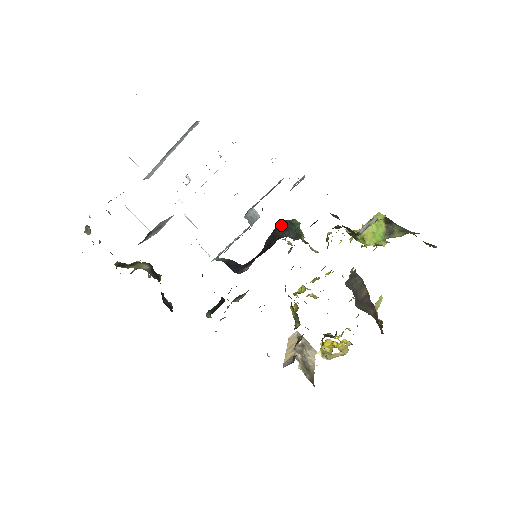
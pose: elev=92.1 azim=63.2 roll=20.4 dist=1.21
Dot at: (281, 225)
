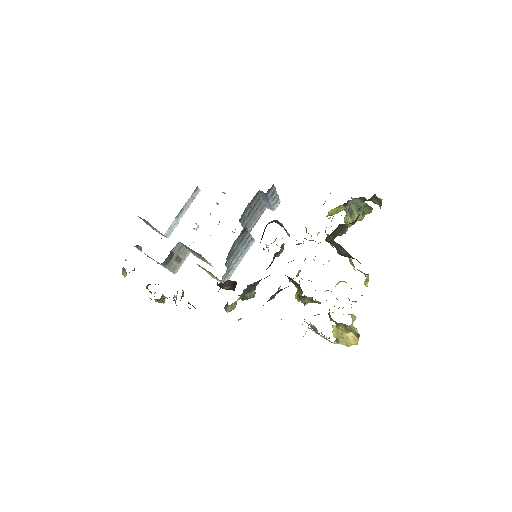
Dot at: occluded
